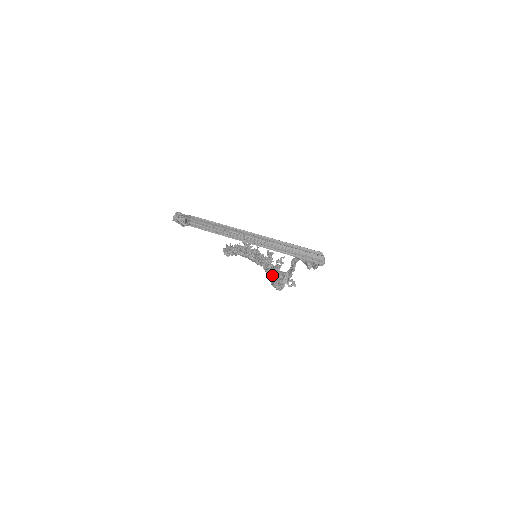
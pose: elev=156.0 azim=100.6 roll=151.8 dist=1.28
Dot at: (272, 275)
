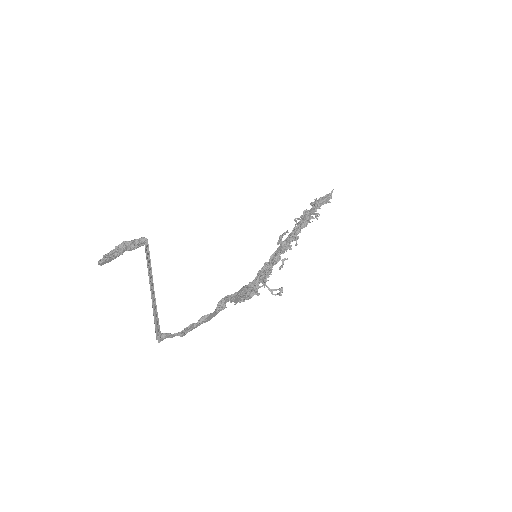
Dot at: (251, 283)
